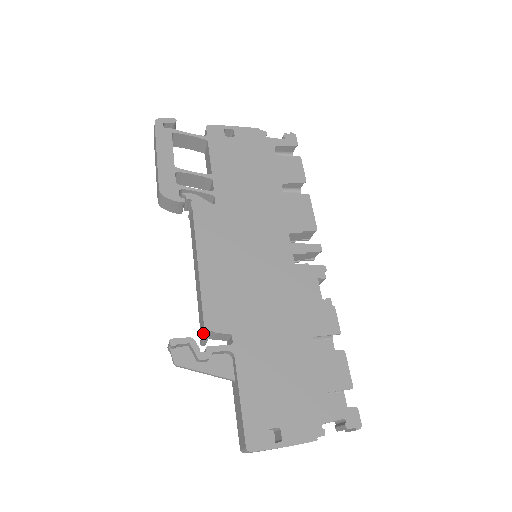
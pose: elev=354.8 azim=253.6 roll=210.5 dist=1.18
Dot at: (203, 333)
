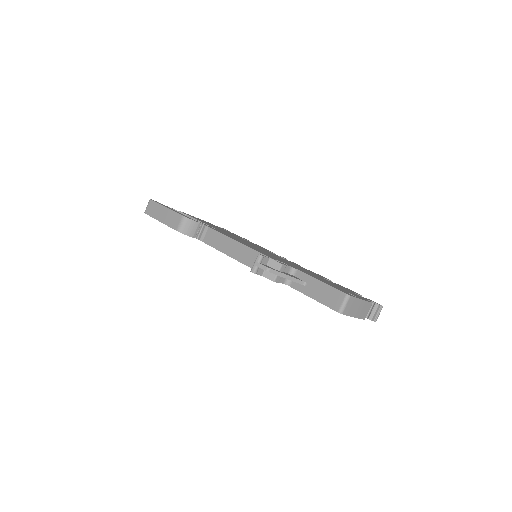
Dot at: occluded
